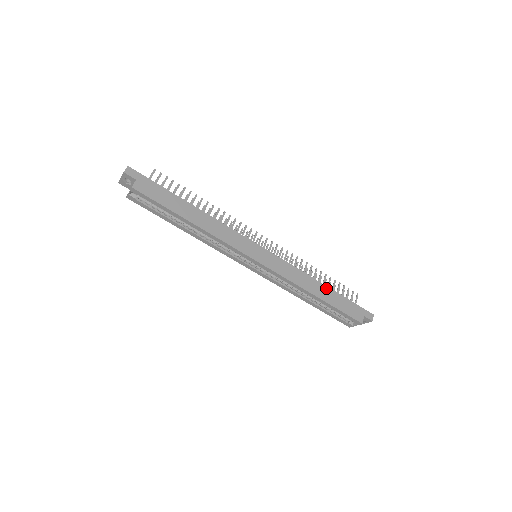
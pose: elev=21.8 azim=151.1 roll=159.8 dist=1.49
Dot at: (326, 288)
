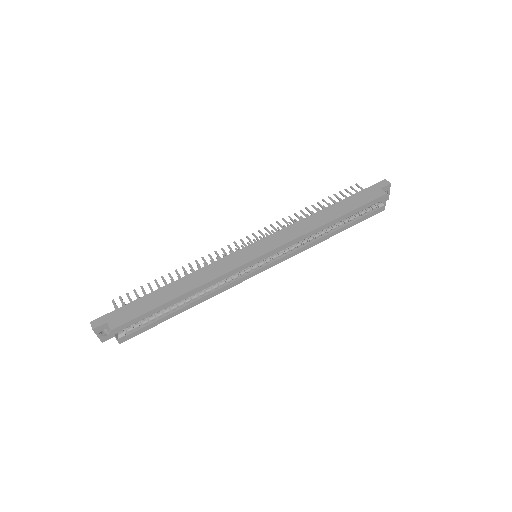
Dot at: (329, 208)
